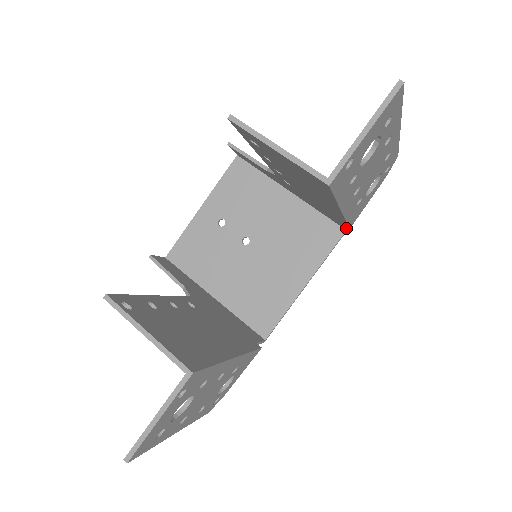
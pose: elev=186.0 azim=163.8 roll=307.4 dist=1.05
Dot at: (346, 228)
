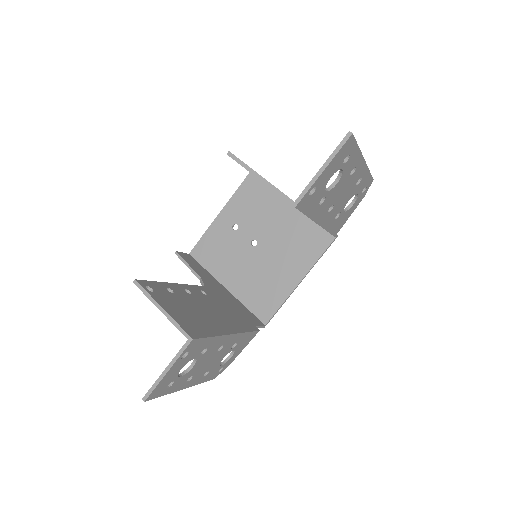
Dot at: (335, 236)
